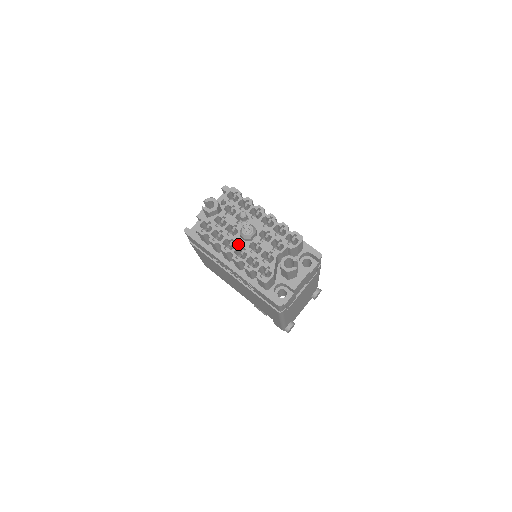
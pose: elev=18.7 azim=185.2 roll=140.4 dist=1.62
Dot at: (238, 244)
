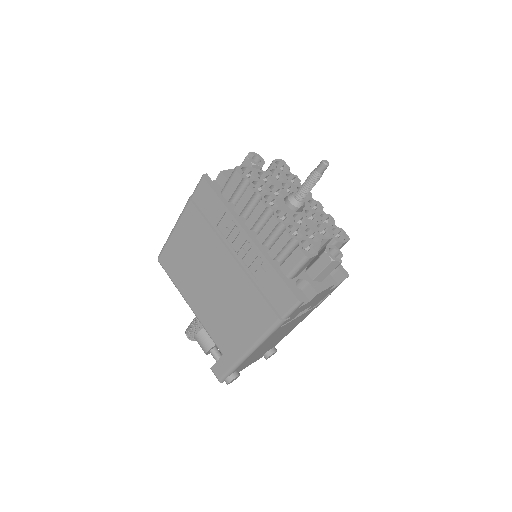
Dot at: (282, 207)
